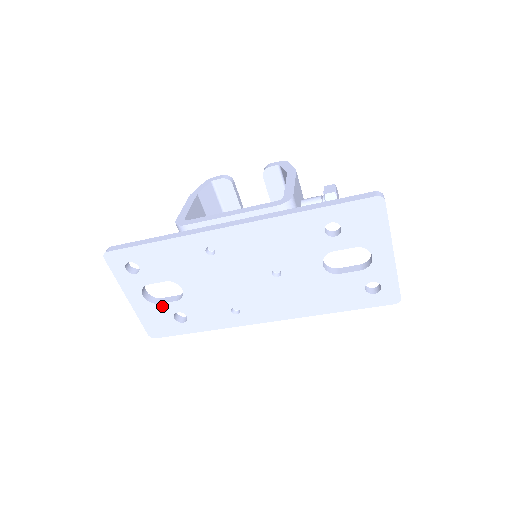
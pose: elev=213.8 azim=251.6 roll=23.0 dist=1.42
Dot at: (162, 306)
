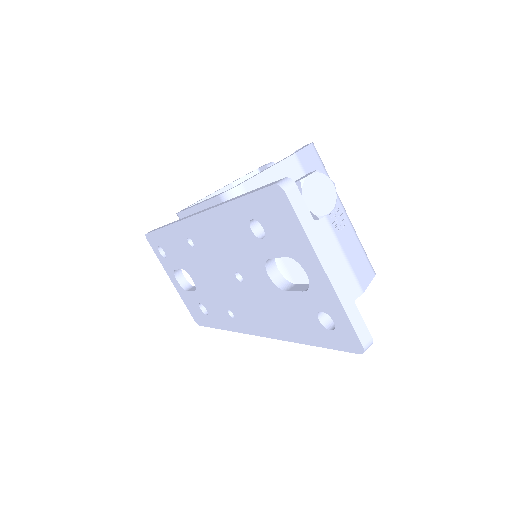
Dot at: (190, 294)
